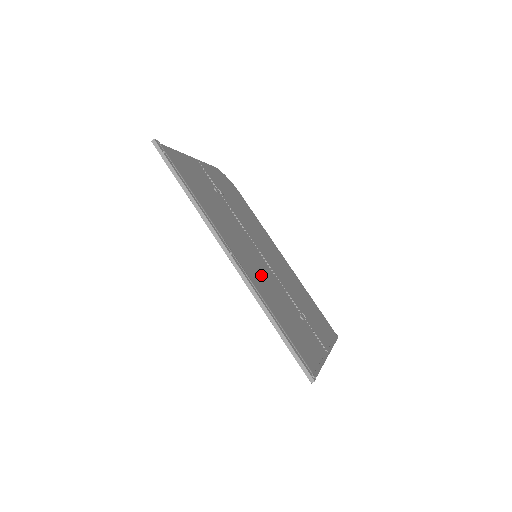
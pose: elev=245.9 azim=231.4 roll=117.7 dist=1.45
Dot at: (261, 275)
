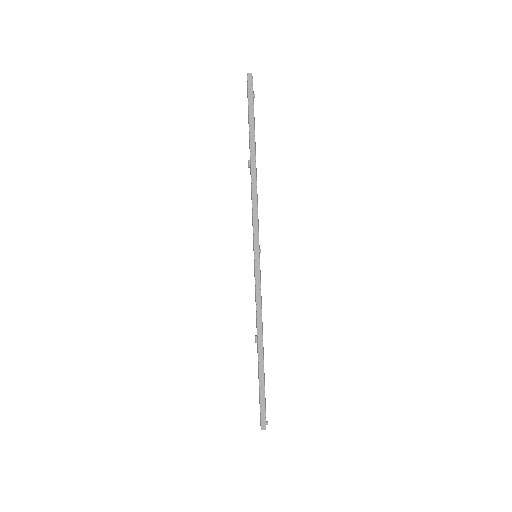
Dot at: occluded
